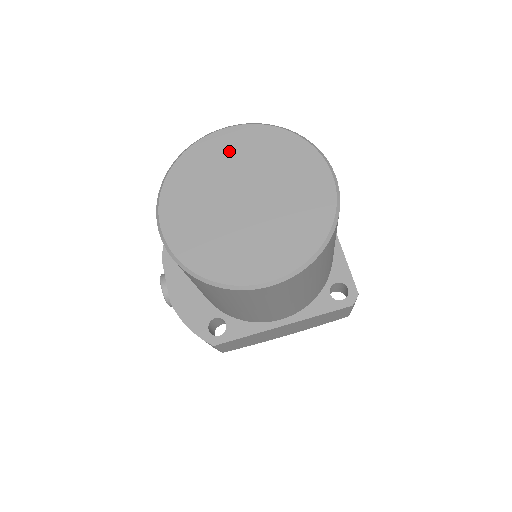
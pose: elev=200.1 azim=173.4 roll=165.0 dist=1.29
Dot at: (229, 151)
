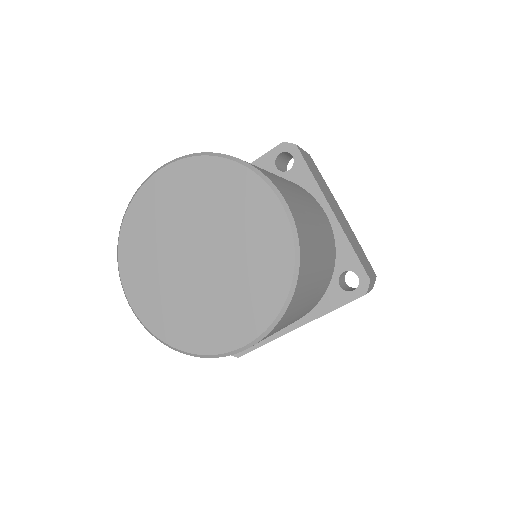
Dot at: (169, 200)
